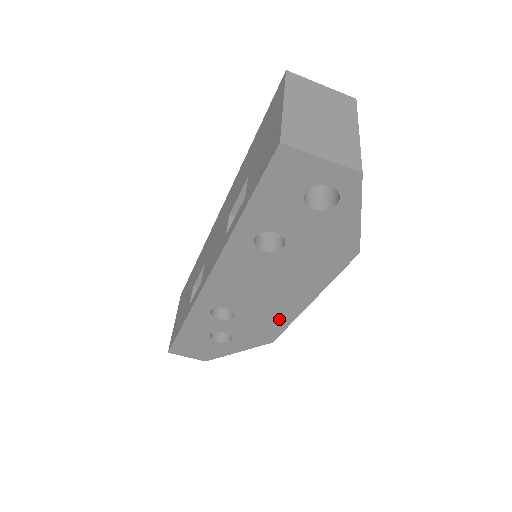
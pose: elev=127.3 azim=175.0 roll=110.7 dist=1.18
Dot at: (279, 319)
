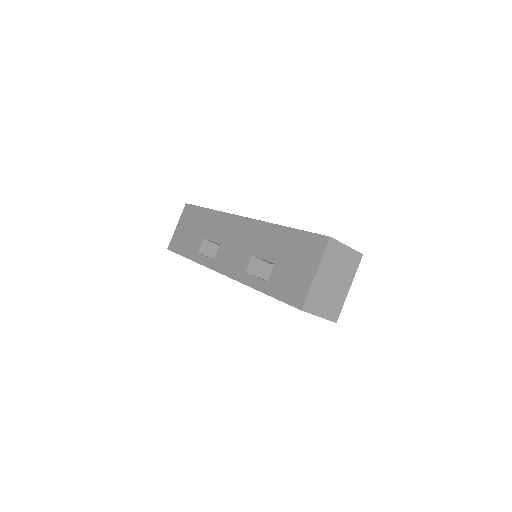
Dot at: occluded
